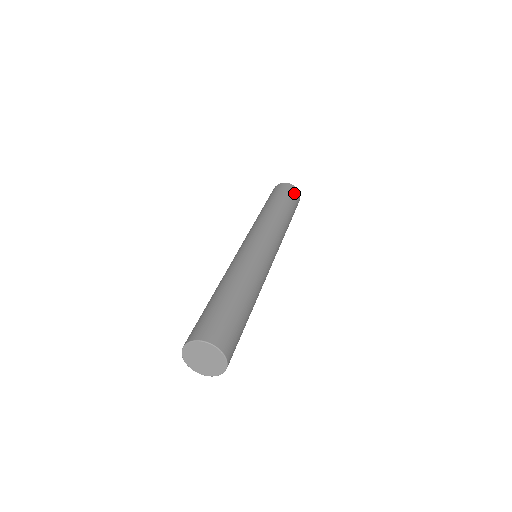
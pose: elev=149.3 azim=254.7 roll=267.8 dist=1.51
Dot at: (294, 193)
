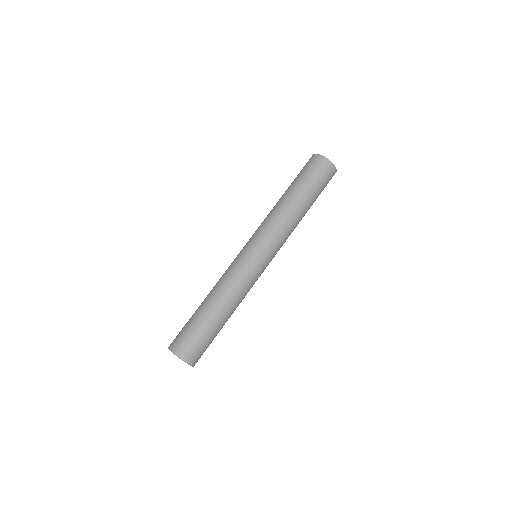
Dot at: (325, 172)
